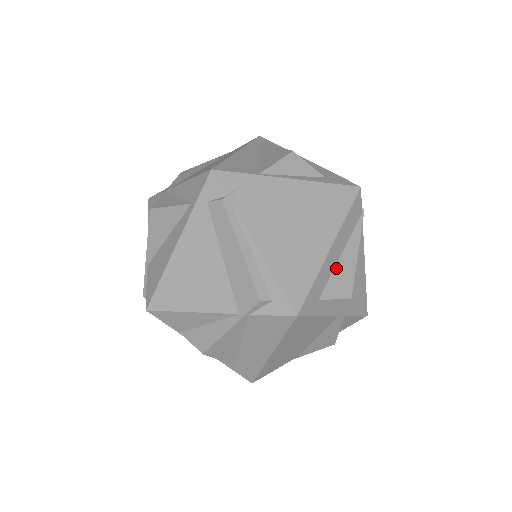
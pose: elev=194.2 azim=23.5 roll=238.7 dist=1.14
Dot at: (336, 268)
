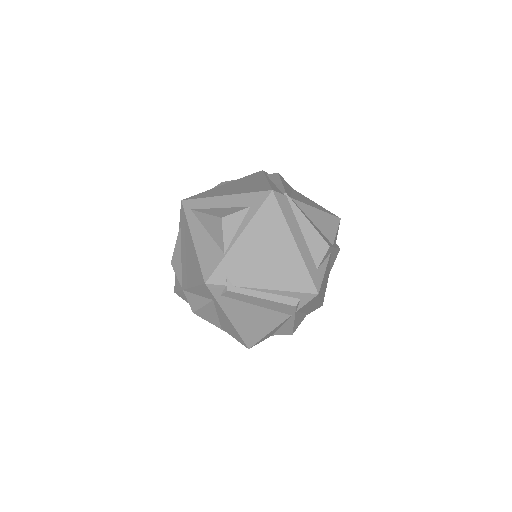
Dot at: (307, 243)
